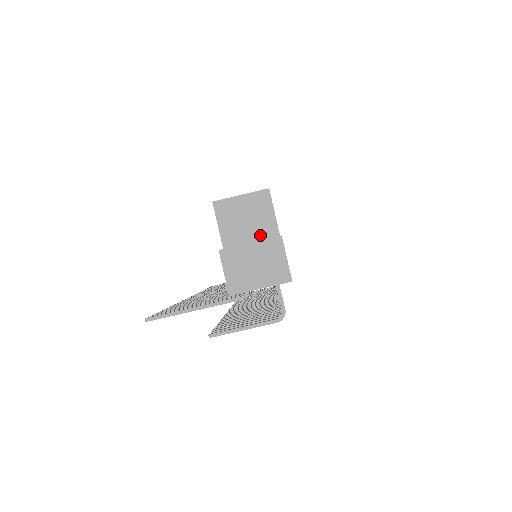
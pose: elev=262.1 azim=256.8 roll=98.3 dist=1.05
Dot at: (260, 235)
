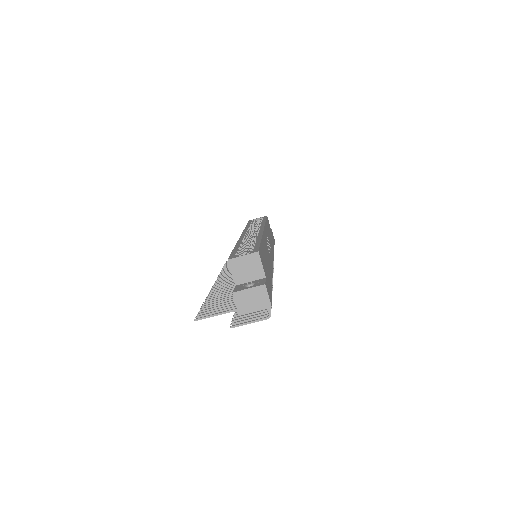
Dot at: (255, 277)
